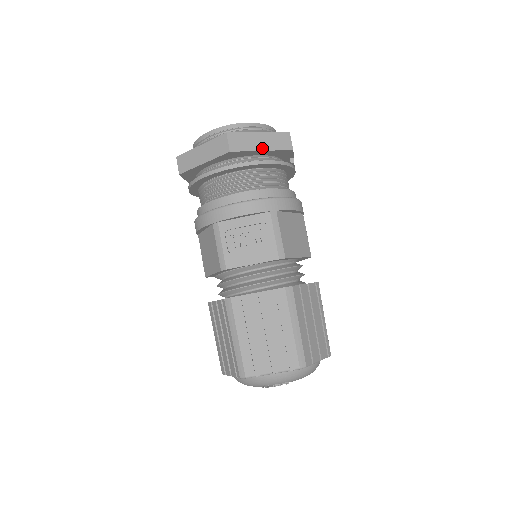
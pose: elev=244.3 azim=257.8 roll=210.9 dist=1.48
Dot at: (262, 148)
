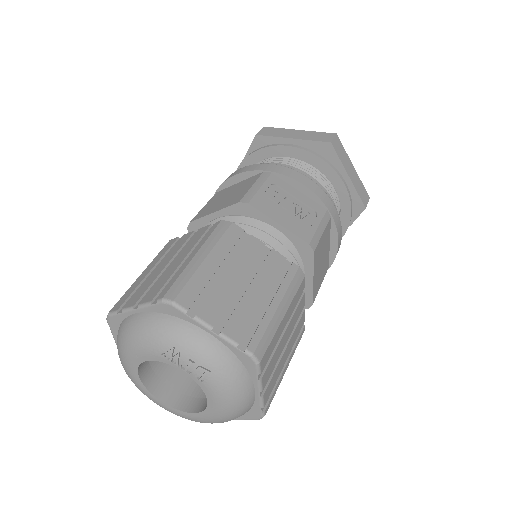
Dot at: (350, 175)
